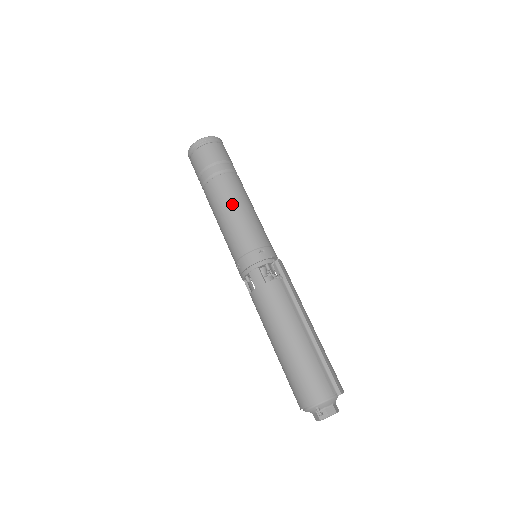
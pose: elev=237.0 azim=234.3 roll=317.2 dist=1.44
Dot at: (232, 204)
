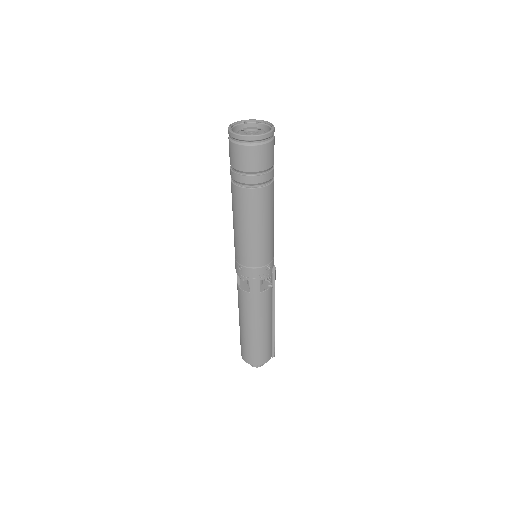
Dot at: (262, 222)
